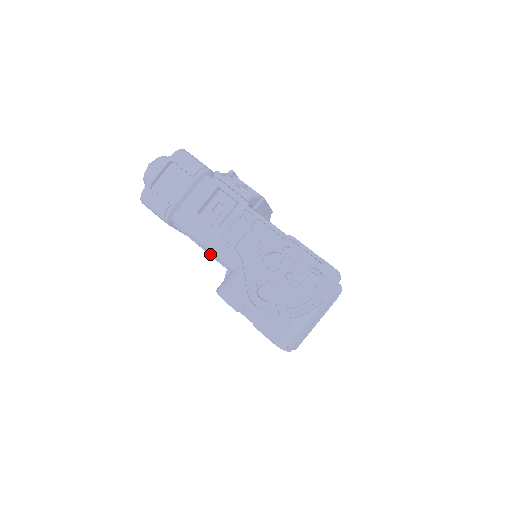
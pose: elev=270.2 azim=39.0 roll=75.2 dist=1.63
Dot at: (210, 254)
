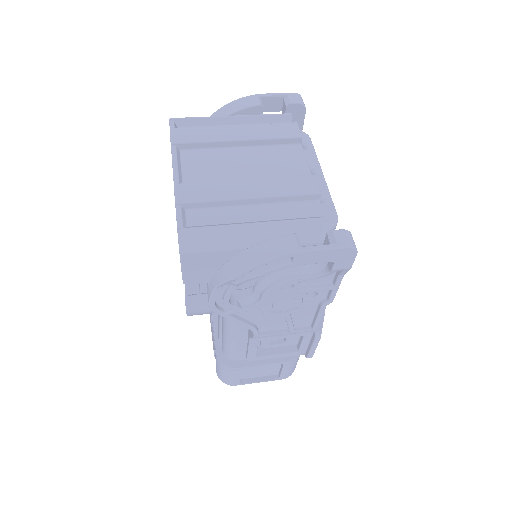
Dot at: occluded
